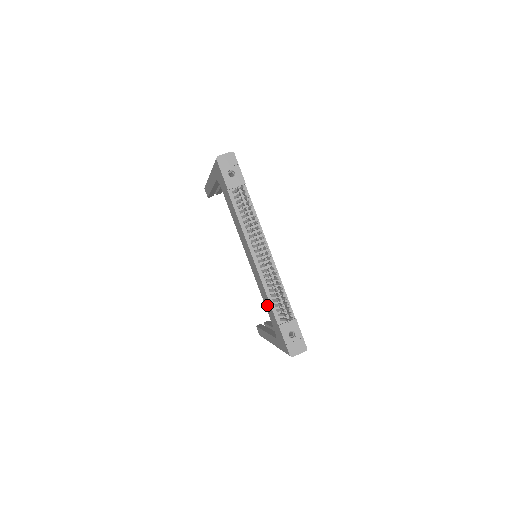
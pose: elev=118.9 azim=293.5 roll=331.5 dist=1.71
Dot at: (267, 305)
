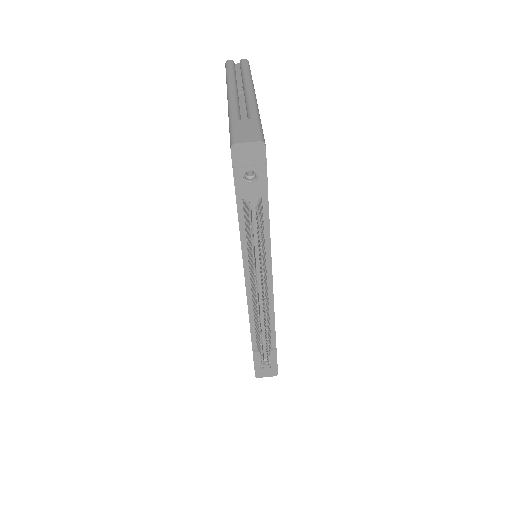
Dot at: occluded
